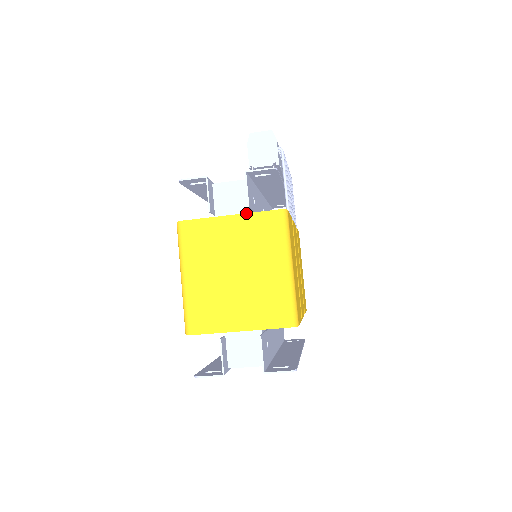
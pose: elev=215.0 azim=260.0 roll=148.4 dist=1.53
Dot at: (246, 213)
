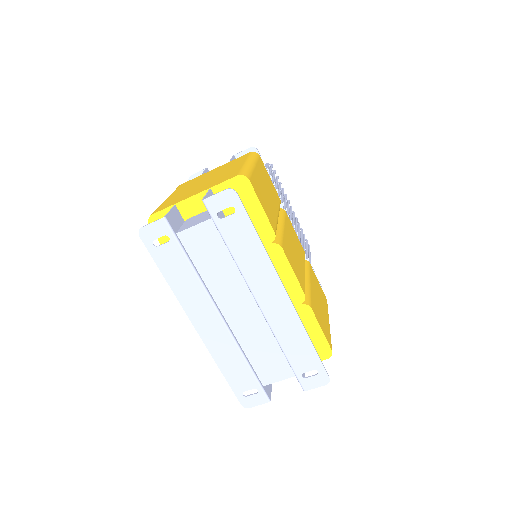
Dot at: (227, 163)
